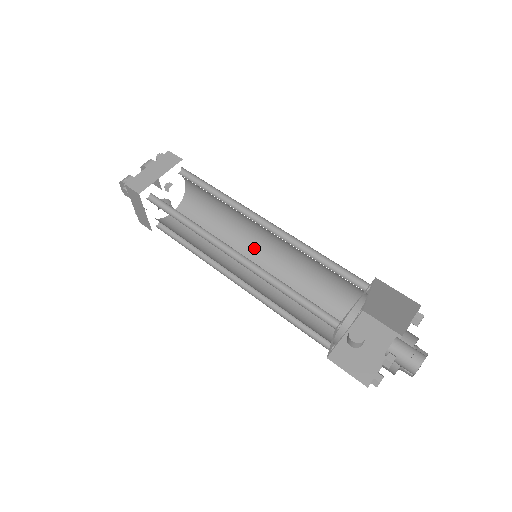
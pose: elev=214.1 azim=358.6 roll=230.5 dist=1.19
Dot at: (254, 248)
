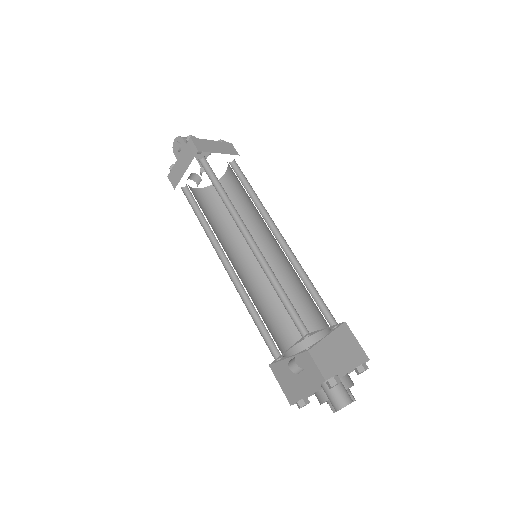
Dot at: (250, 254)
